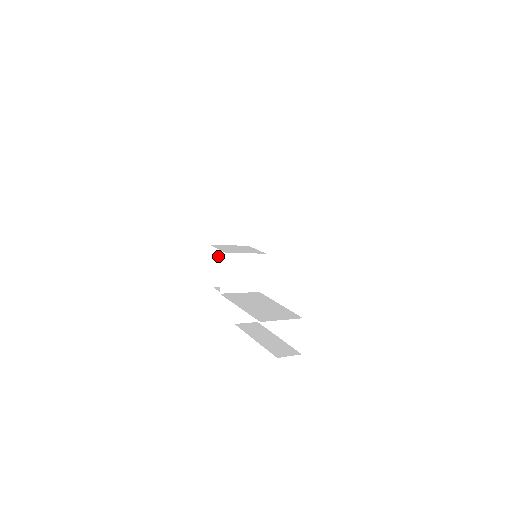
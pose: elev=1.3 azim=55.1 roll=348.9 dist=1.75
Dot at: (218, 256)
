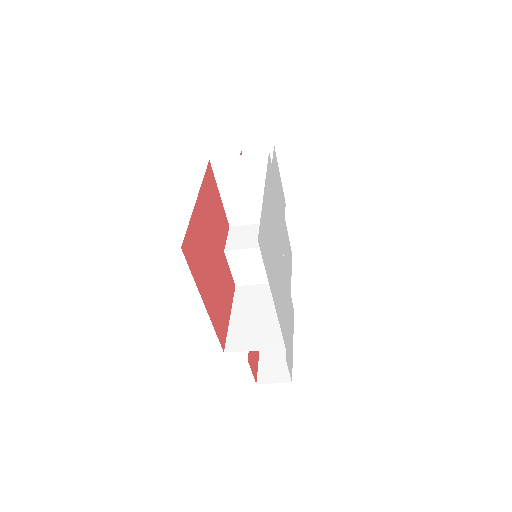
Dot at: occluded
